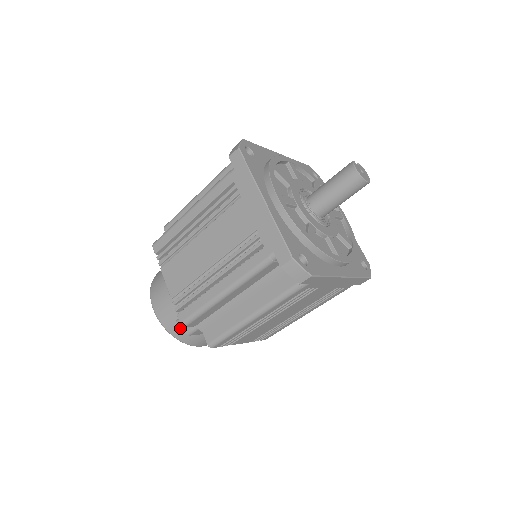
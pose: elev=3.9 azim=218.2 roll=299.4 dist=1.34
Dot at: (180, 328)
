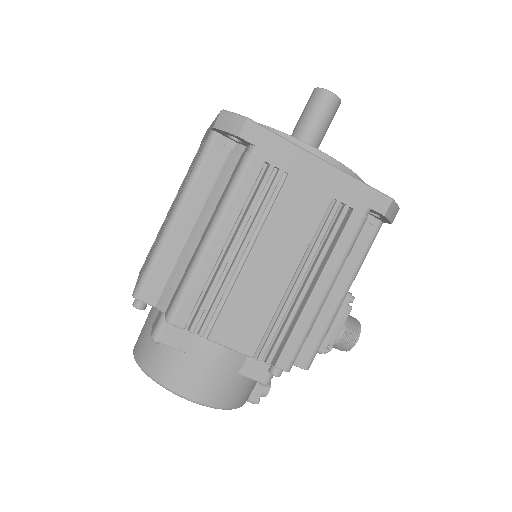
Dot at: (154, 352)
